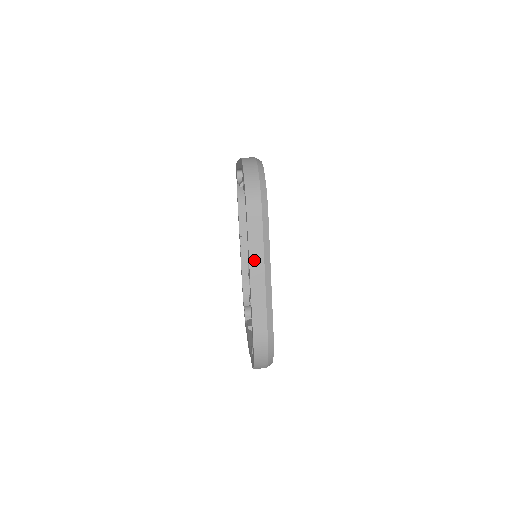
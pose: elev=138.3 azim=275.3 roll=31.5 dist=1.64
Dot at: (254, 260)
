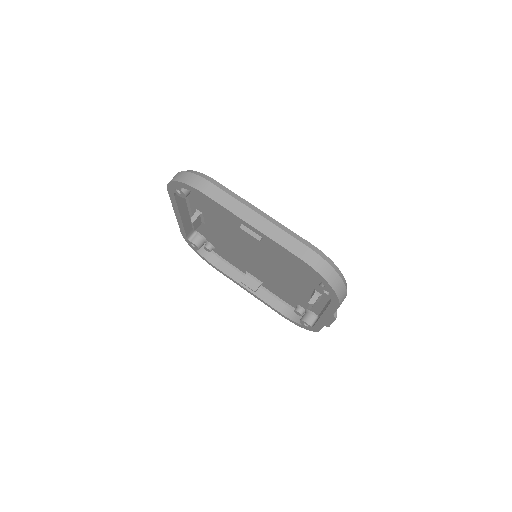
Dot at: (239, 212)
